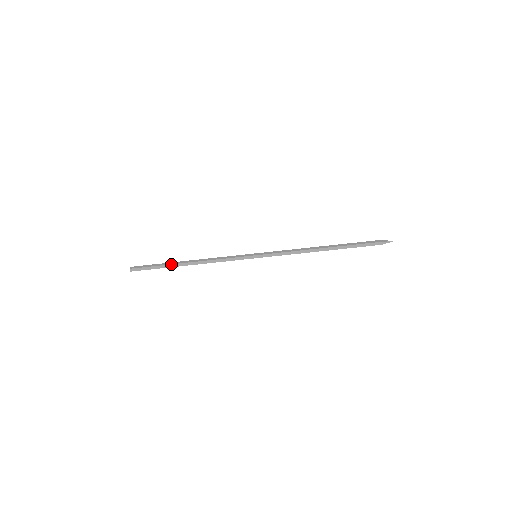
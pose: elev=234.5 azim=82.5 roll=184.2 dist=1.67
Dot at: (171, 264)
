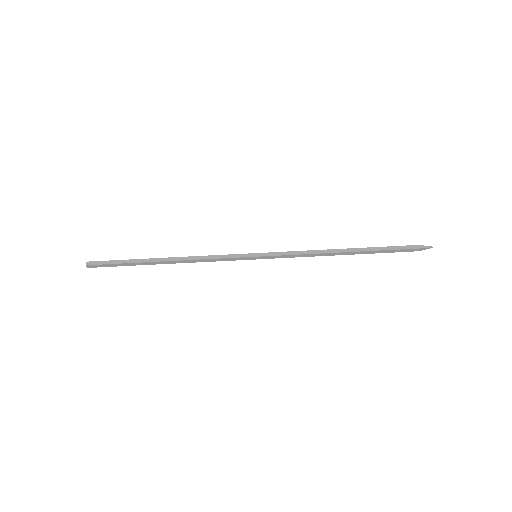
Dot at: (142, 262)
